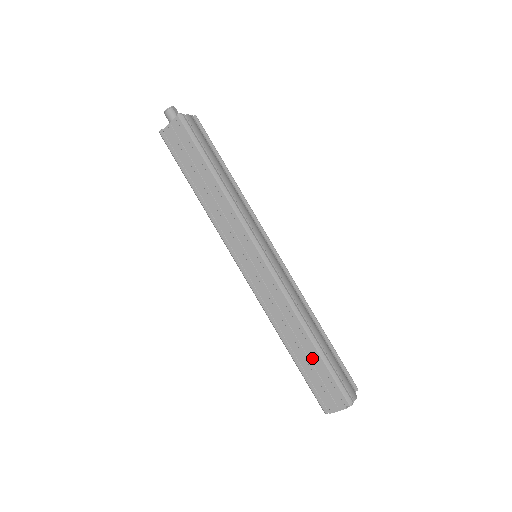
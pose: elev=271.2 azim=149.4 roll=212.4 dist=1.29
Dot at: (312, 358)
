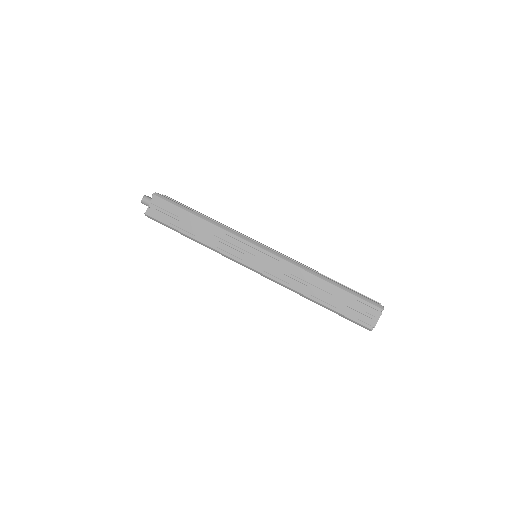
Dot at: (337, 294)
